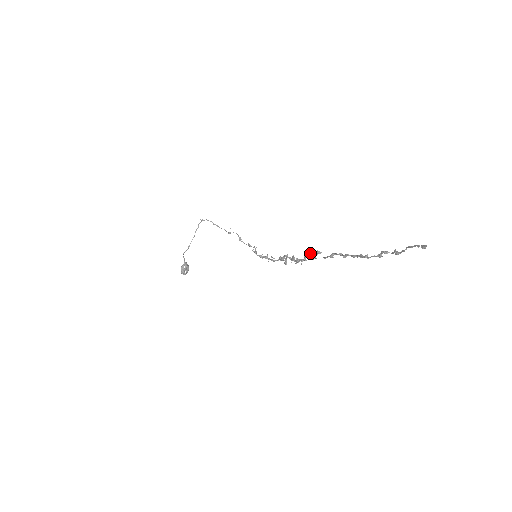
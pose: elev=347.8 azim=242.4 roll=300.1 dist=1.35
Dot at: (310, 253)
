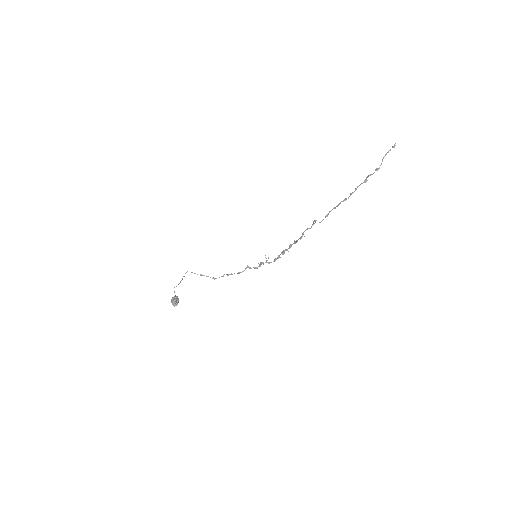
Dot at: (307, 229)
